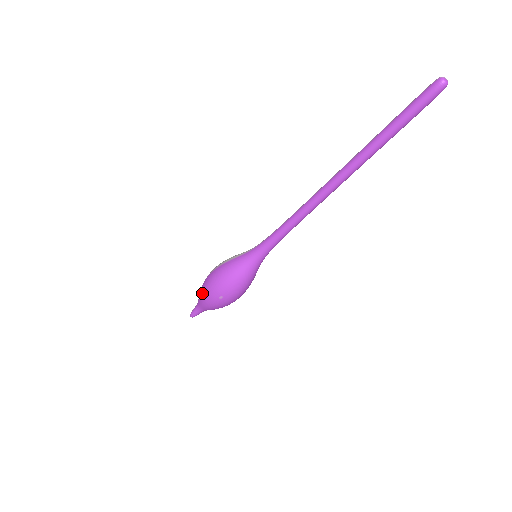
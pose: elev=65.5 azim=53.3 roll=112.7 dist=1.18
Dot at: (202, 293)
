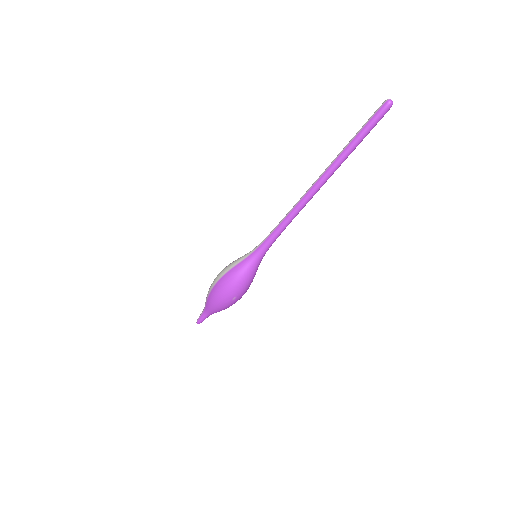
Dot at: (213, 301)
